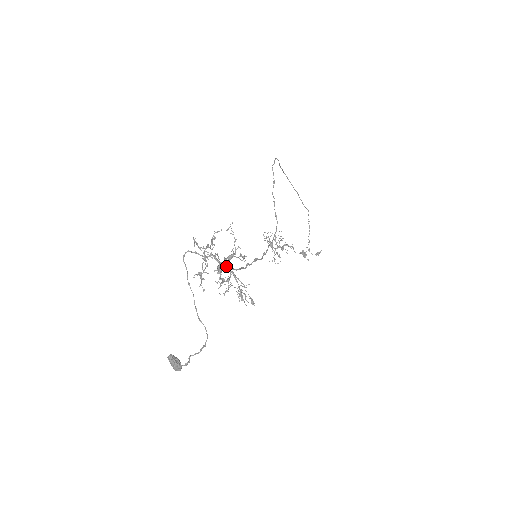
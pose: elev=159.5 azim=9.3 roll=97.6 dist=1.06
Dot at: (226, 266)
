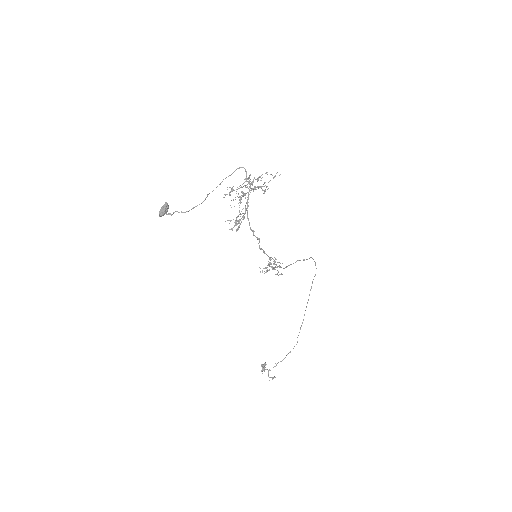
Dot at: (247, 205)
